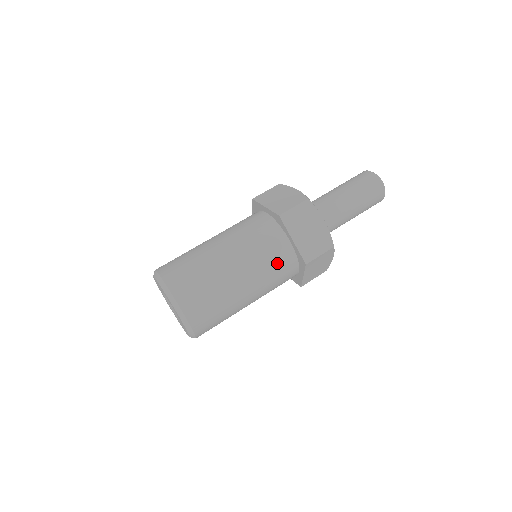
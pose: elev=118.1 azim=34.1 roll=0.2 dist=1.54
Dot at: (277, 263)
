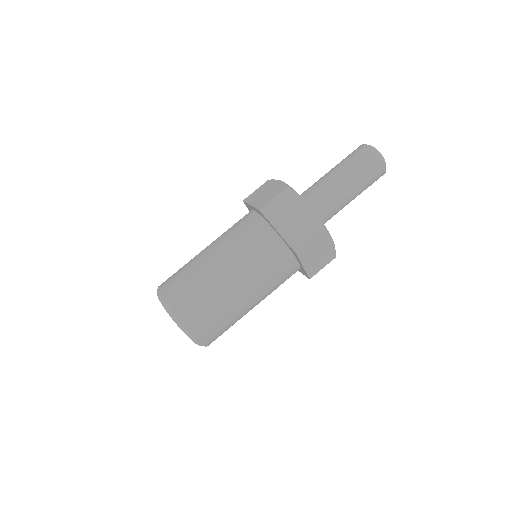
Dot at: (284, 281)
